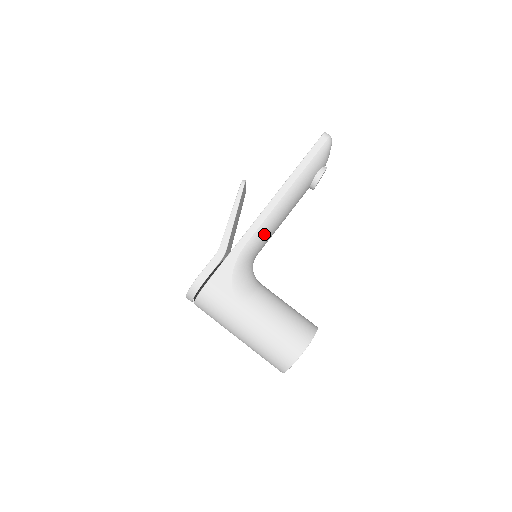
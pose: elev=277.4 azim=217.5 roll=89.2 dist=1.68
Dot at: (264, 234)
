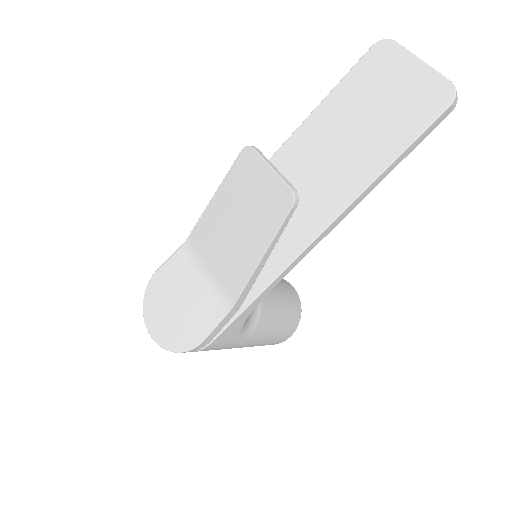
Dot at: occluded
